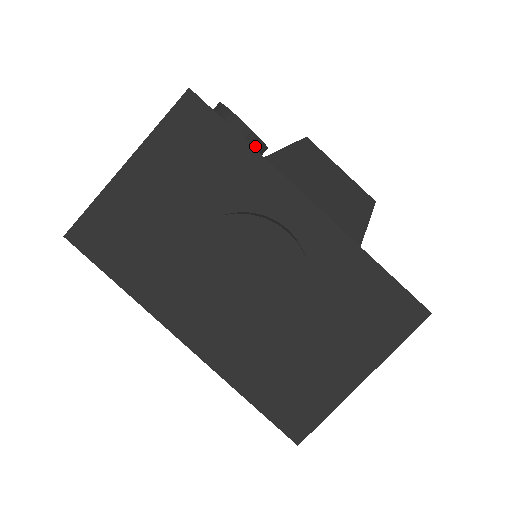
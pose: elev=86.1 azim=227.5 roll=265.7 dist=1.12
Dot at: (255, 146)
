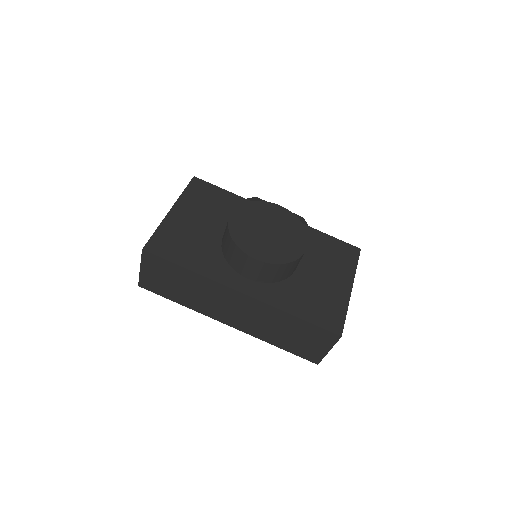
Dot at: occluded
